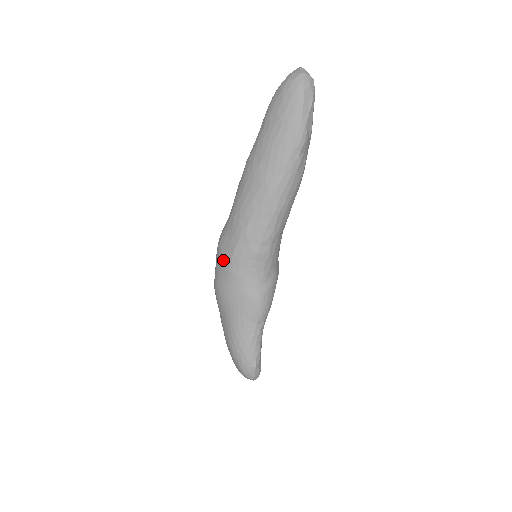
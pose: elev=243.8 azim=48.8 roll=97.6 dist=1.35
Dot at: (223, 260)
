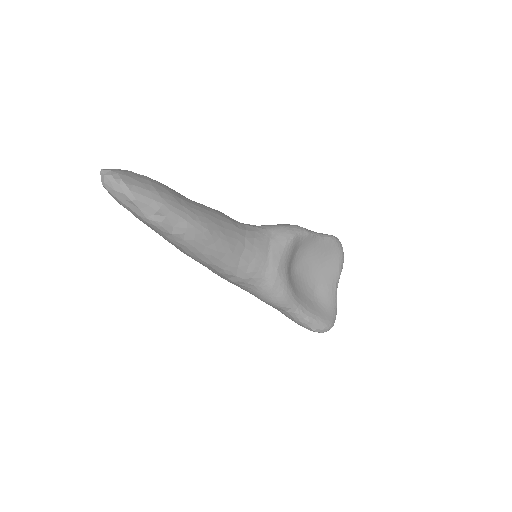
Dot at: occluded
